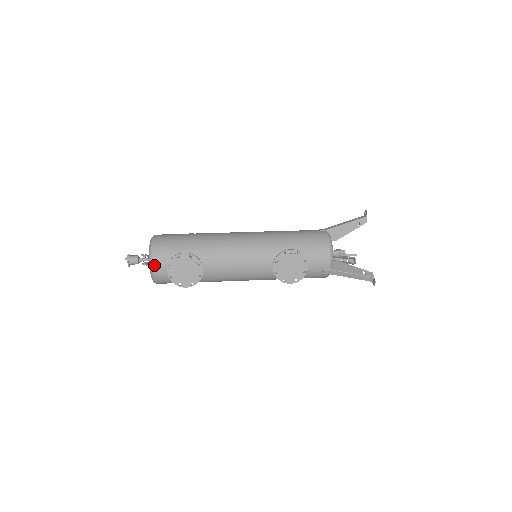
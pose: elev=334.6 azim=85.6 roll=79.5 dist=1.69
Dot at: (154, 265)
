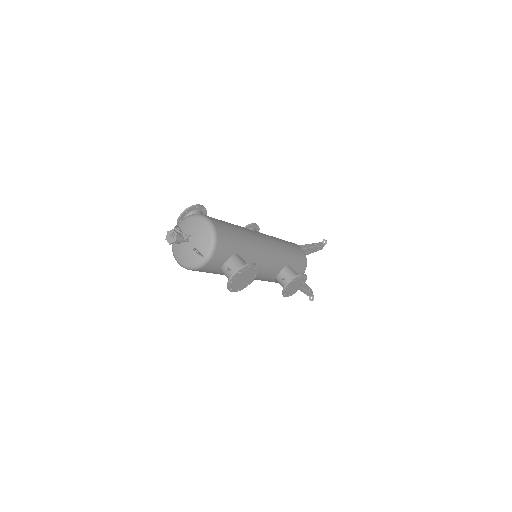
Dot at: (211, 260)
